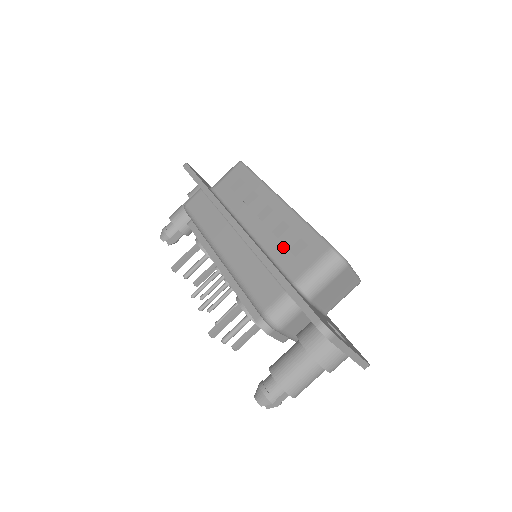
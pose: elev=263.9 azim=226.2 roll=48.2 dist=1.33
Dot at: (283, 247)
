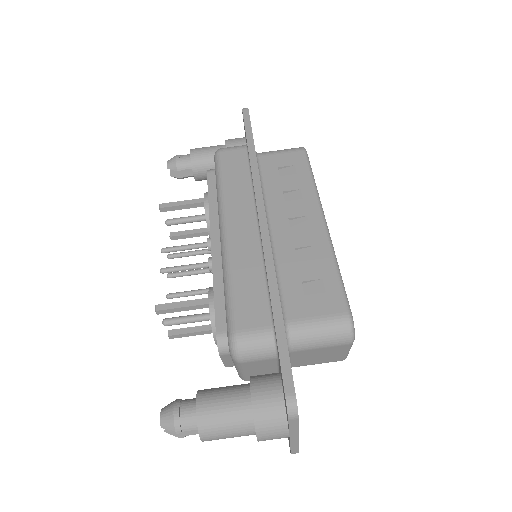
Dot at: (297, 274)
